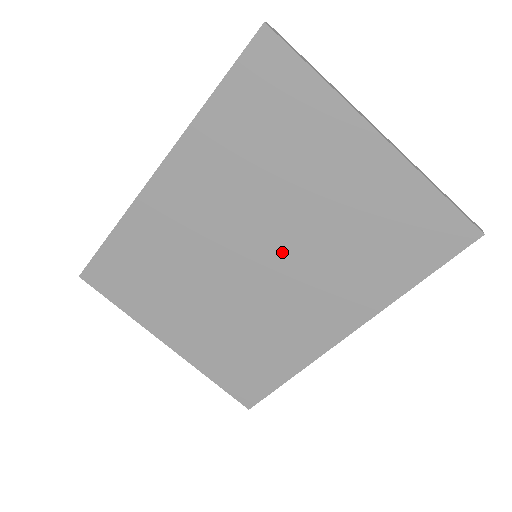
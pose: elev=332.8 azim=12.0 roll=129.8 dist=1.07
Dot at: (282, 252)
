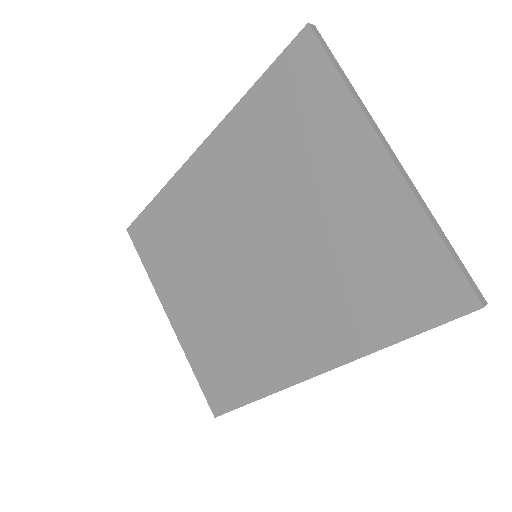
Dot at: (276, 258)
